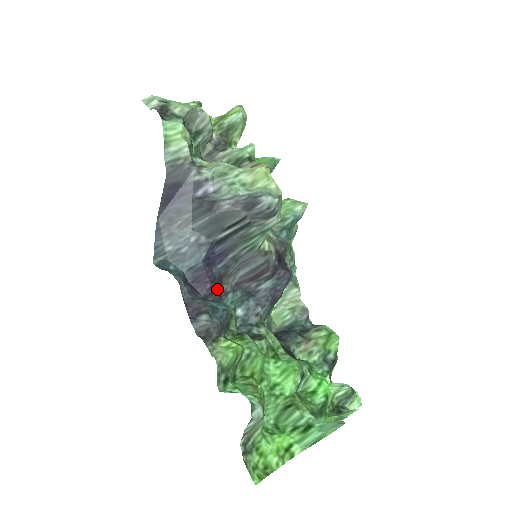
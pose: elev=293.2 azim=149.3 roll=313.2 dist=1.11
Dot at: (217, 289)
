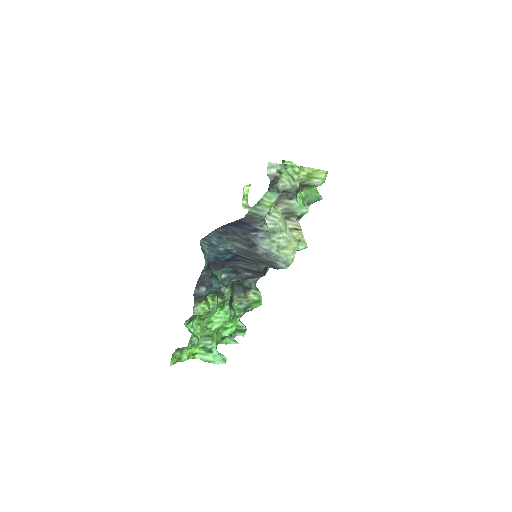
Dot at: occluded
